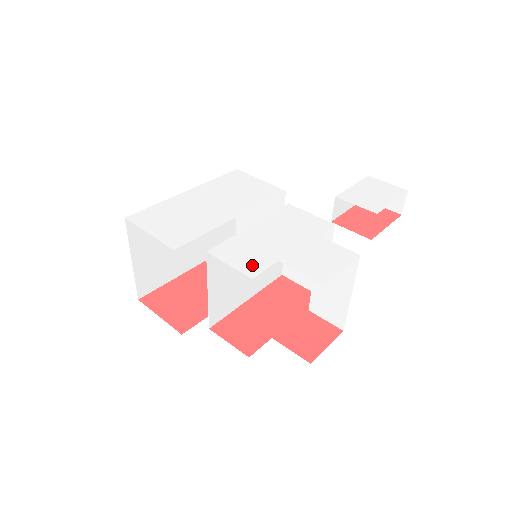
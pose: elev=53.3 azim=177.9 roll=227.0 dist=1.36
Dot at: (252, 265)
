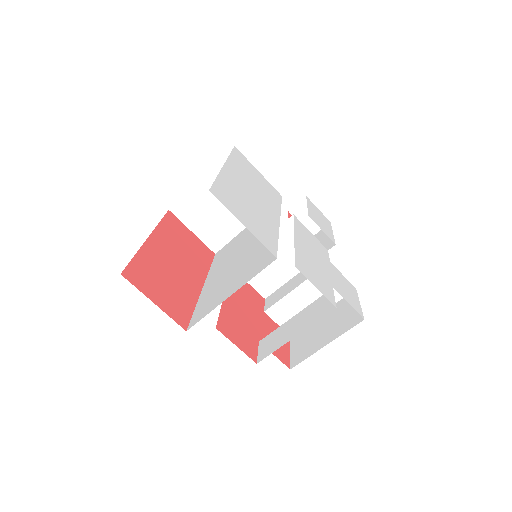
Dot at: (326, 290)
